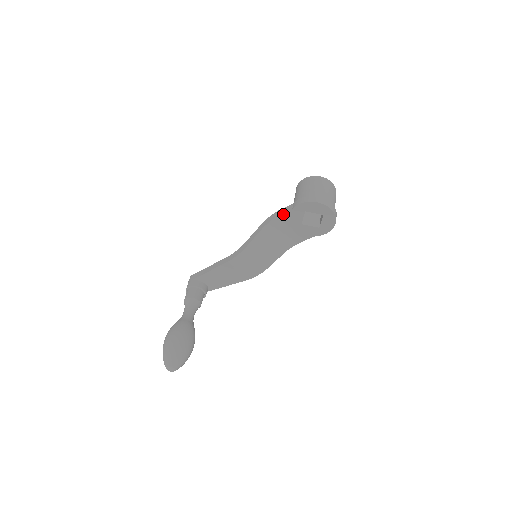
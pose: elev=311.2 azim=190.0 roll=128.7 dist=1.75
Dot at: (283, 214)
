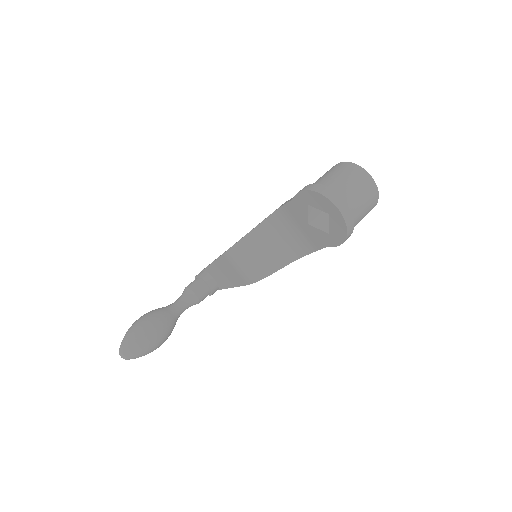
Dot at: (286, 205)
